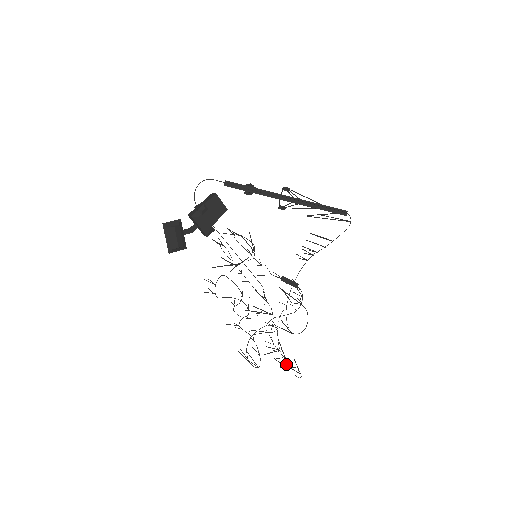
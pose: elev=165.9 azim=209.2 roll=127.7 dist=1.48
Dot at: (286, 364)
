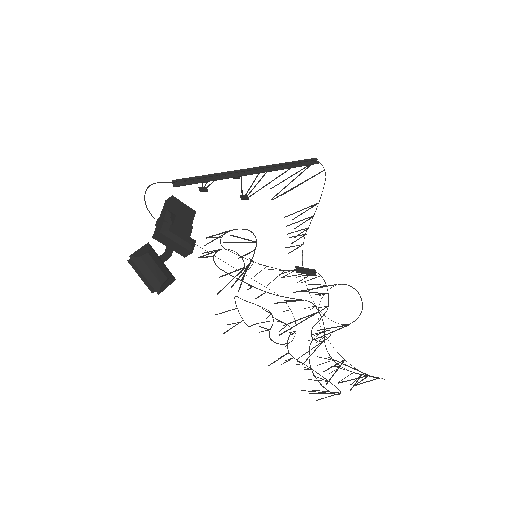
Dot at: (352, 383)
